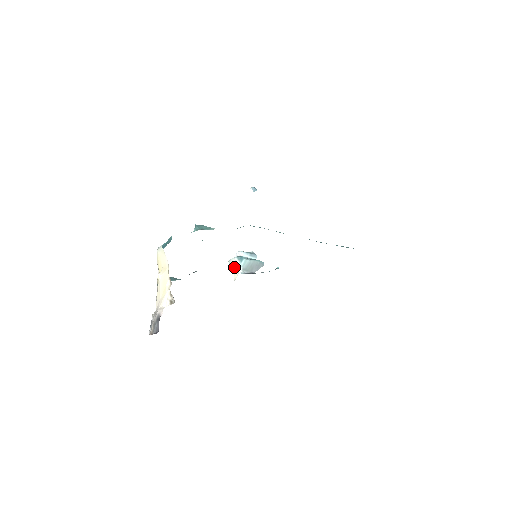
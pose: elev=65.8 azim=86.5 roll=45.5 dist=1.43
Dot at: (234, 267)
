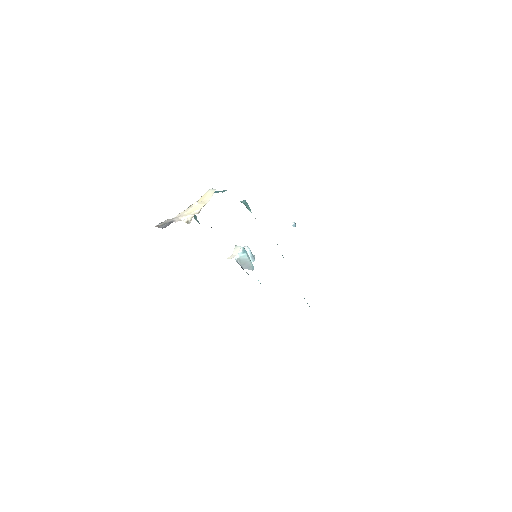
Dot at: (235, 252)
